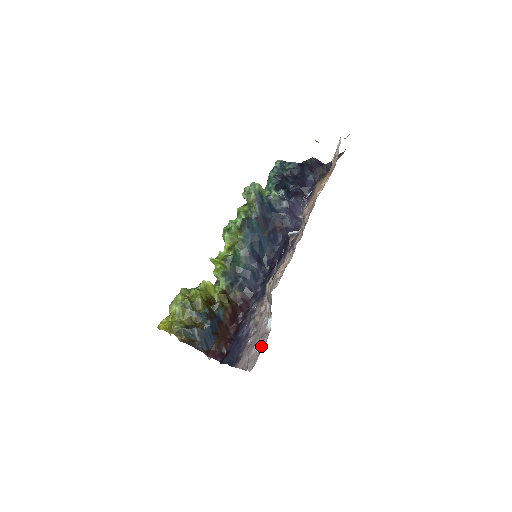
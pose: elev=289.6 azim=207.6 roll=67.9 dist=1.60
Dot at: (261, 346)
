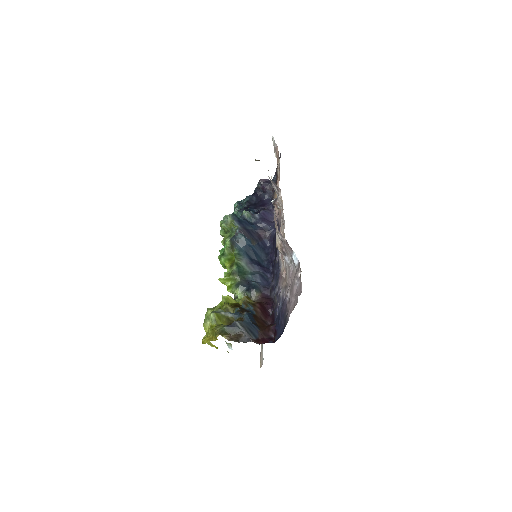
Dot at: (299, 278)
